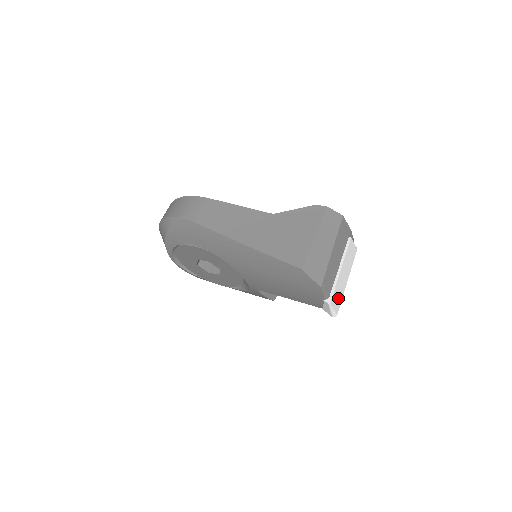
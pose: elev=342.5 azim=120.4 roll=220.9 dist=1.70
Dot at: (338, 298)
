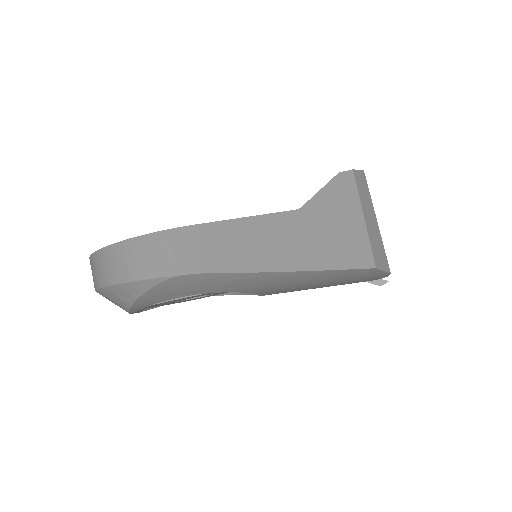
Dot at: occluded
